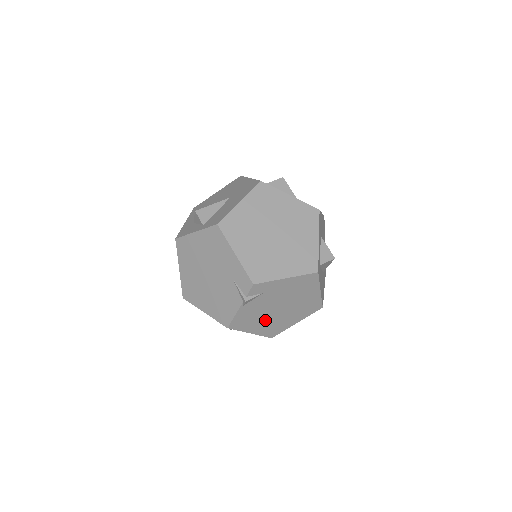
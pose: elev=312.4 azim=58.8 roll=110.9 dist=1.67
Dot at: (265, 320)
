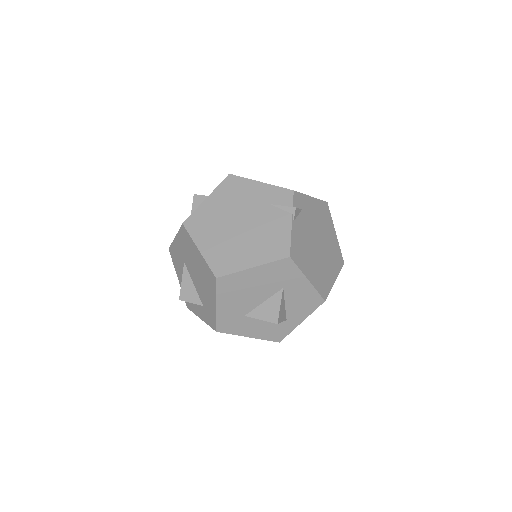
Dot at: (313, 260)
